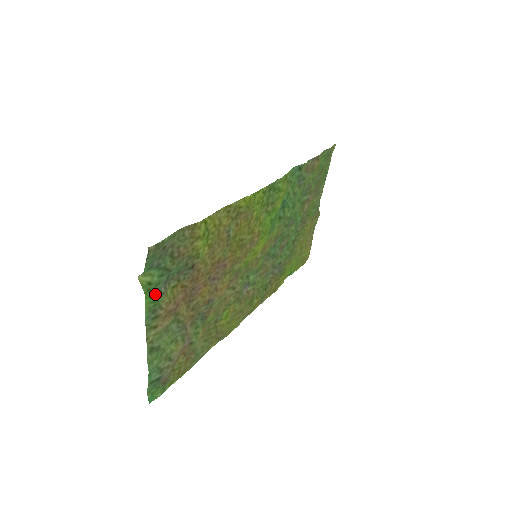
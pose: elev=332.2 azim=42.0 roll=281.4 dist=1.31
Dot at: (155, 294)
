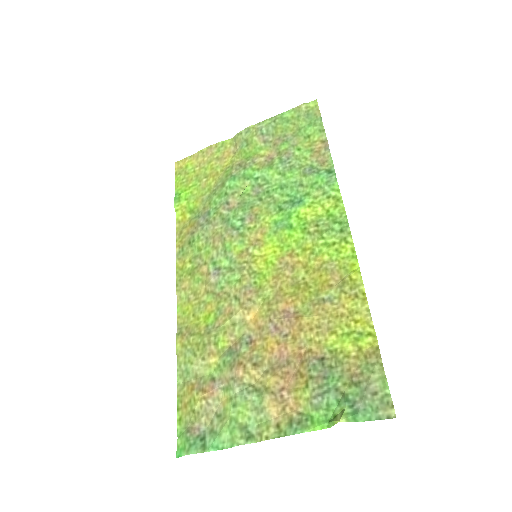
Dot at: (319, 414)
